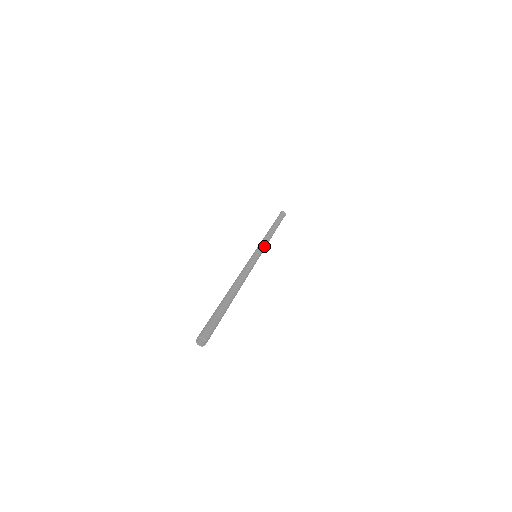
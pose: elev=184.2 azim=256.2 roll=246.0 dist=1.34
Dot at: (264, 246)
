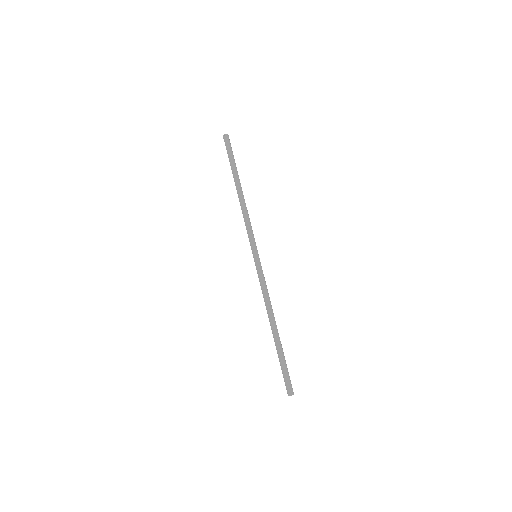
Dot at: (253, 235)
